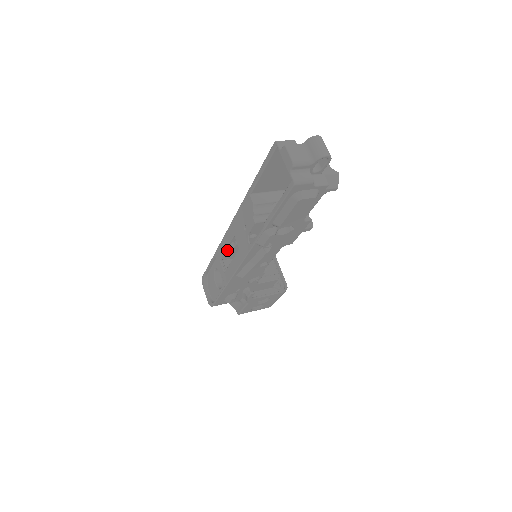
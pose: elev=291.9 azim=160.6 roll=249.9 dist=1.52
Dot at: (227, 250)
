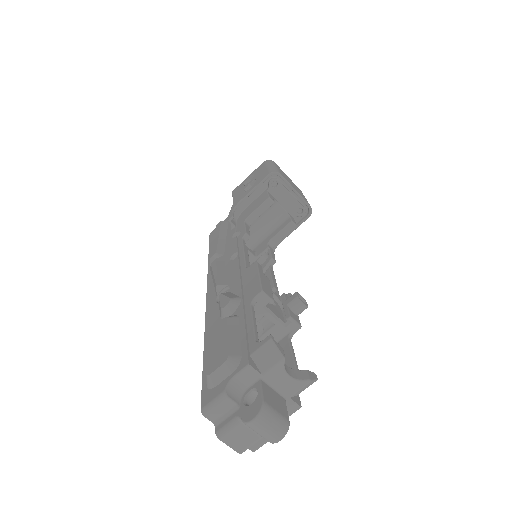
Dot at: occluded
